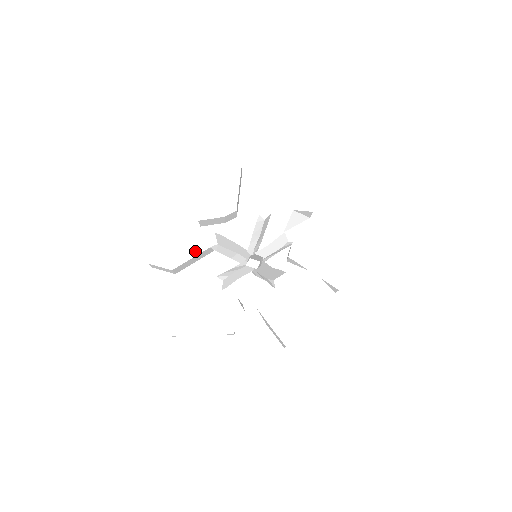
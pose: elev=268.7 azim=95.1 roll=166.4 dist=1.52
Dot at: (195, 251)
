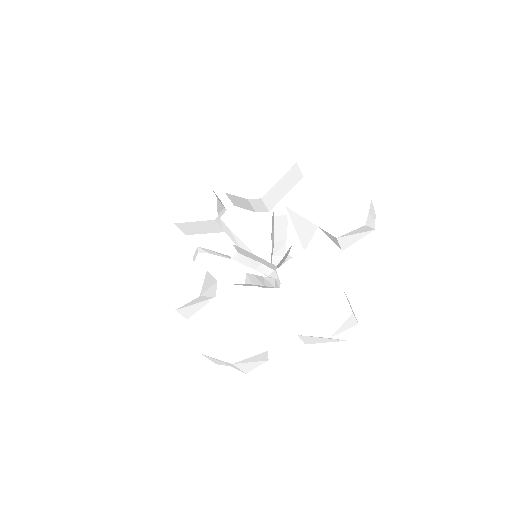
Dot at: (202, 217)
